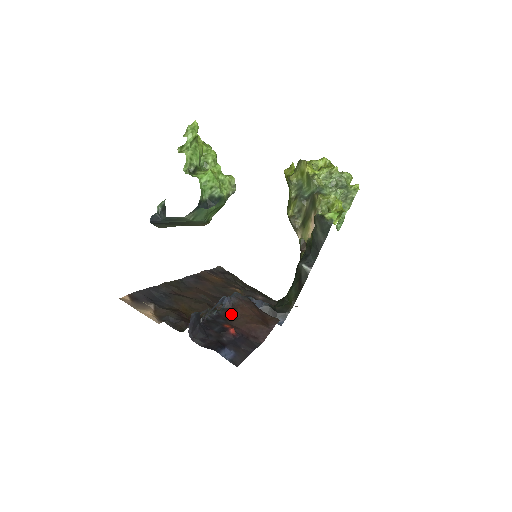
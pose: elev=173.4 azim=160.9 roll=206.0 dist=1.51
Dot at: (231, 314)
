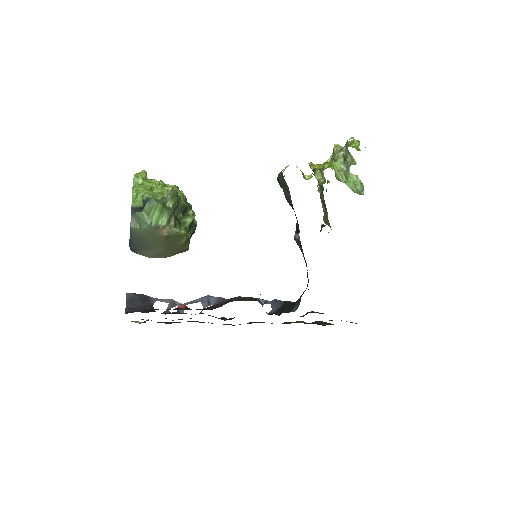
Dot at: occluded
